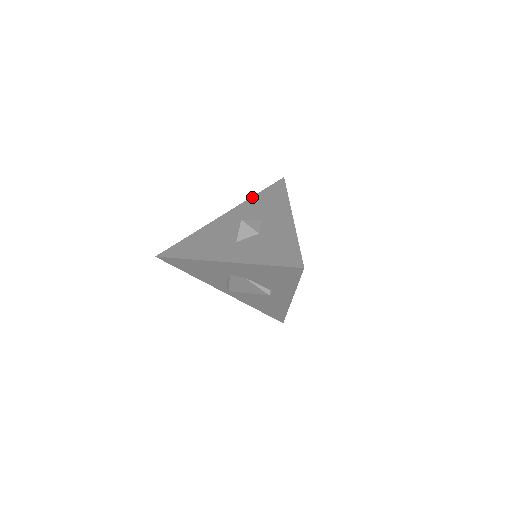
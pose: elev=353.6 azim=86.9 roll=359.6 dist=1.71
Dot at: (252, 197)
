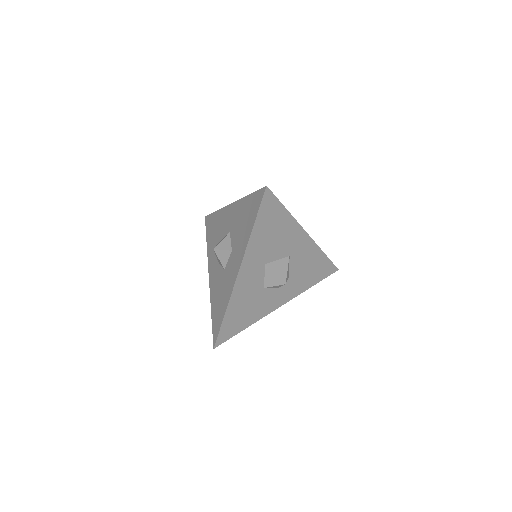
Dot at: (245, 198)
